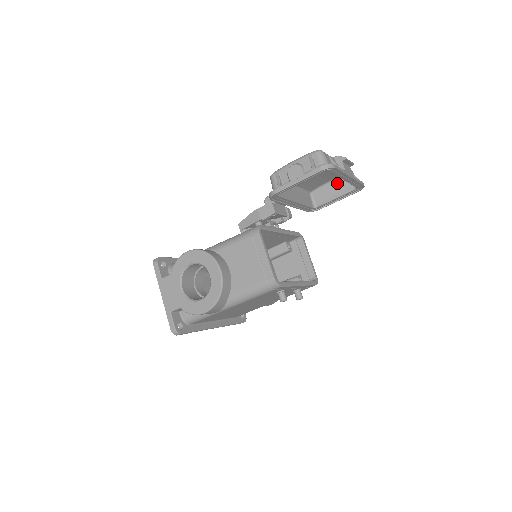
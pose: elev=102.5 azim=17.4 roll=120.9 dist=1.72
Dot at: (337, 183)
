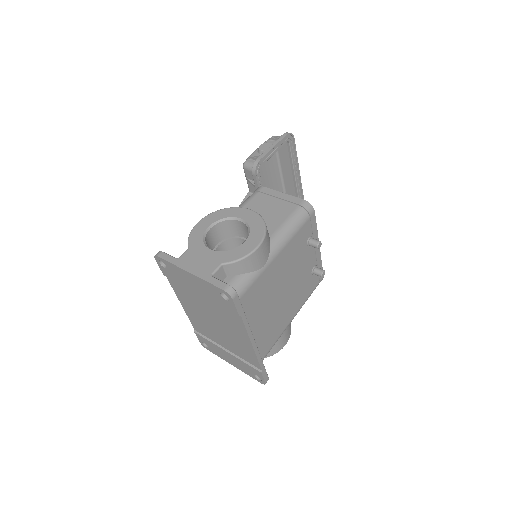
Dot at: occluded
